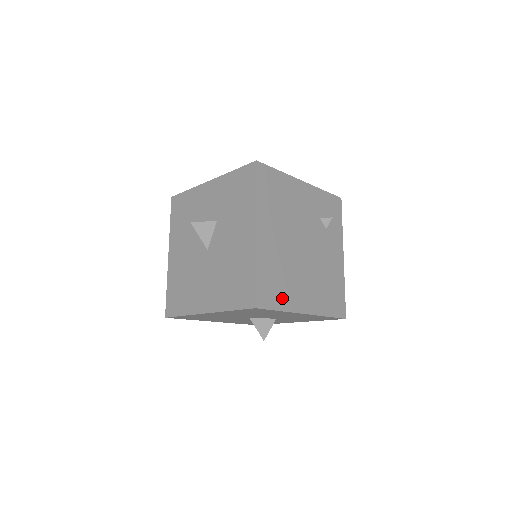
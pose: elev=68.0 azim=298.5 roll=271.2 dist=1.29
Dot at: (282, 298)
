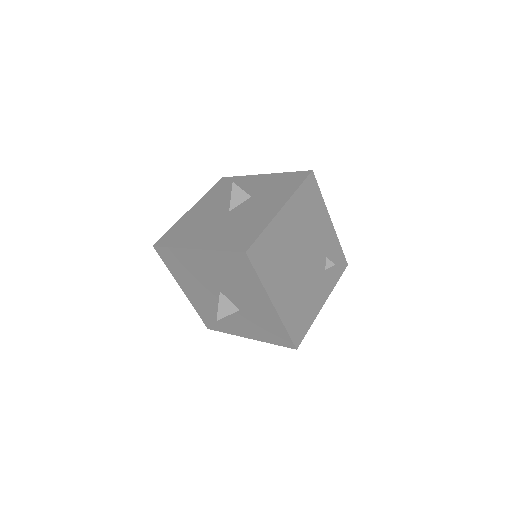
Dot at: (266, 271)
